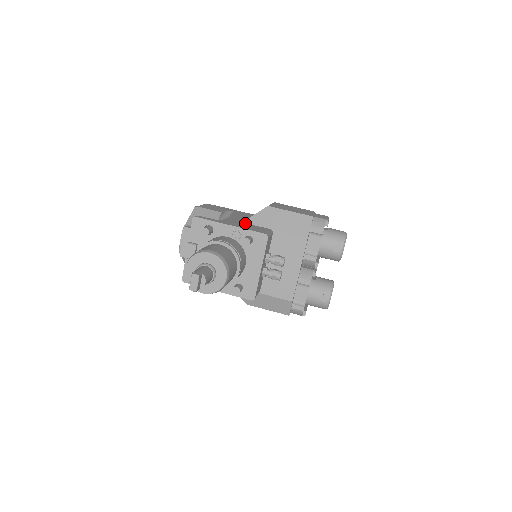
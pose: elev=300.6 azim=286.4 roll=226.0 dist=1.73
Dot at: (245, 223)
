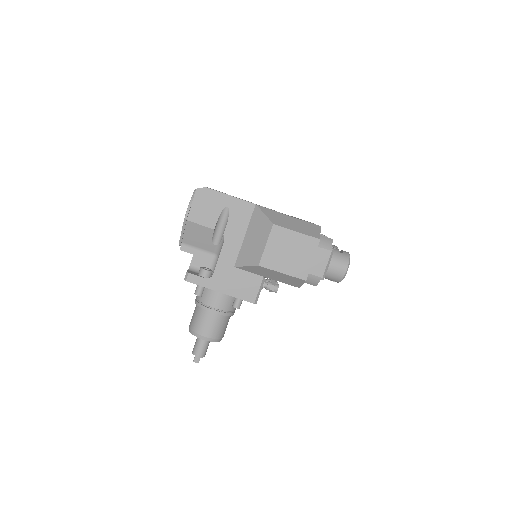
Dot at: (237, 270)
